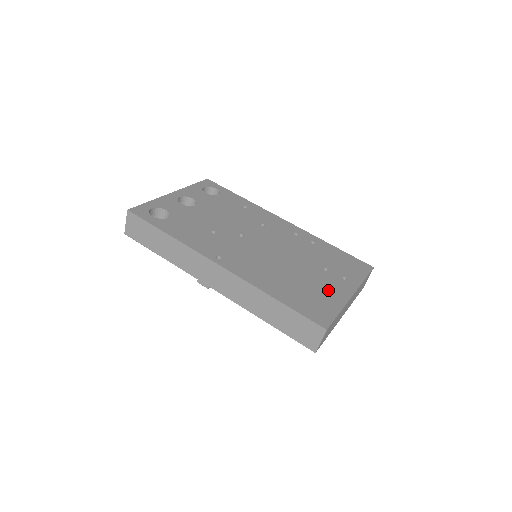
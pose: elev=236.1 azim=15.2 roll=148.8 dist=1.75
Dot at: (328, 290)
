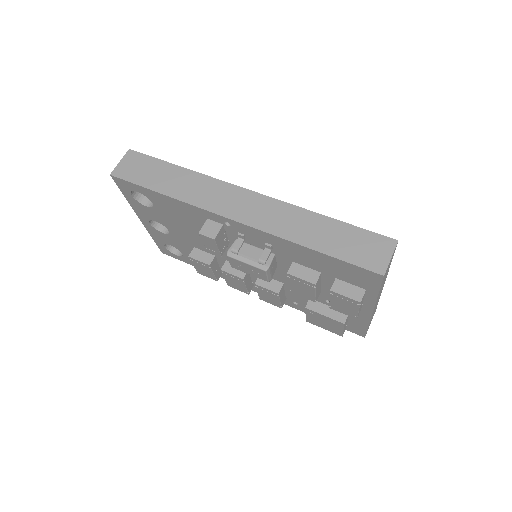
Dot at: occluded
